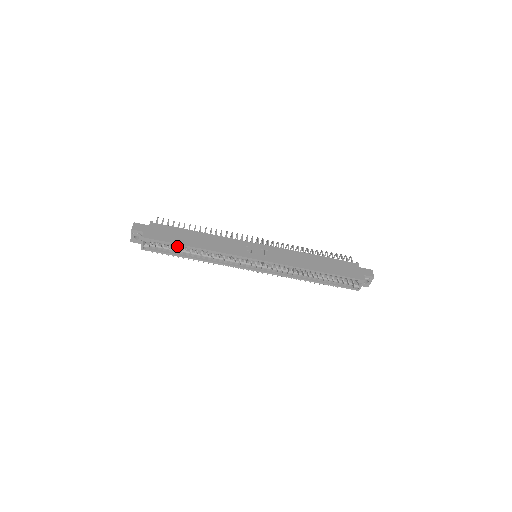
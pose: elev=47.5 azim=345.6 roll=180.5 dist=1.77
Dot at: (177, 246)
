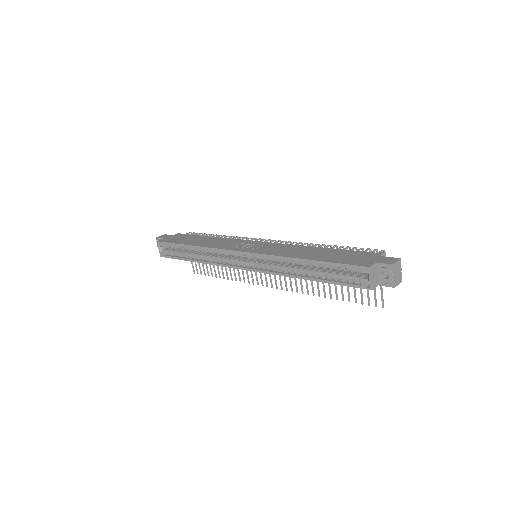
Dot at: (181, 248)
